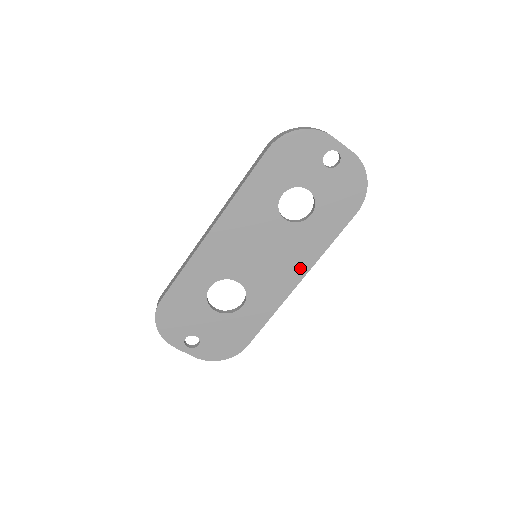
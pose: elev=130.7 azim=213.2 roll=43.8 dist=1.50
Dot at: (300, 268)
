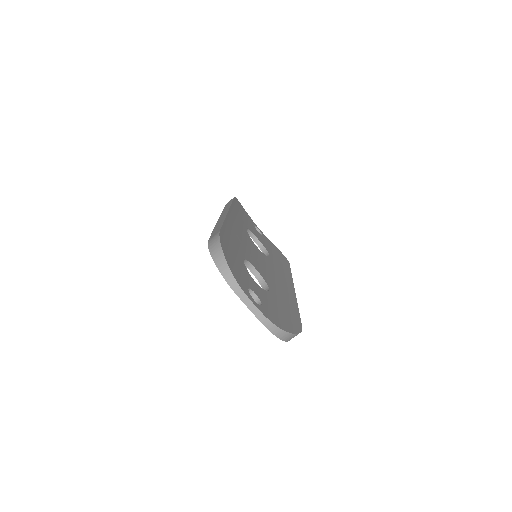
Dot at: occluded
